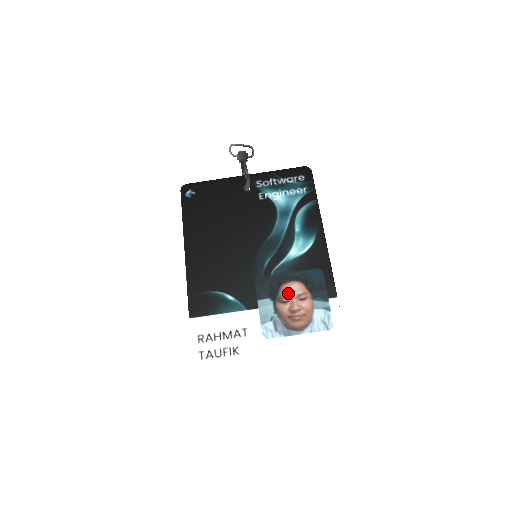
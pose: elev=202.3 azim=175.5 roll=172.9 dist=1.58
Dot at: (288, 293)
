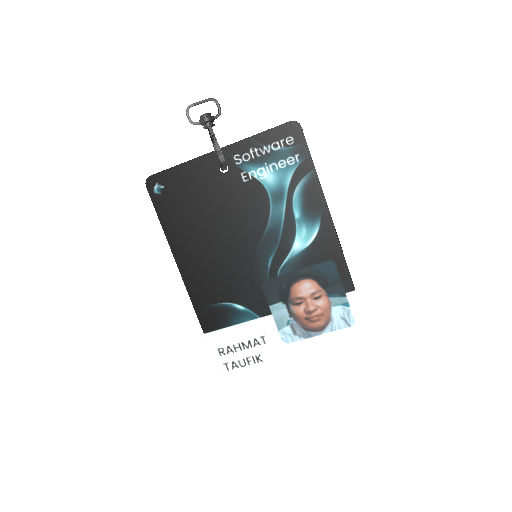
Dot at: (300, 294)
